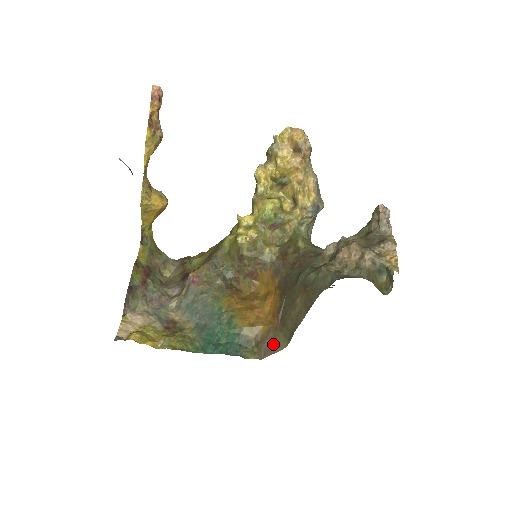
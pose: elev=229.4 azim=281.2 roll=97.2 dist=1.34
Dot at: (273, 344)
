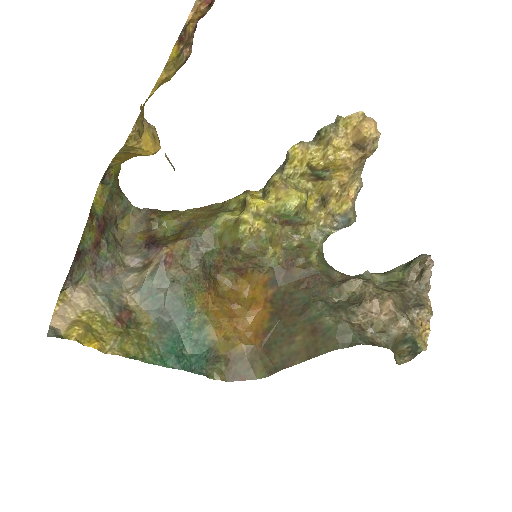
Dot at: (247, 369)
